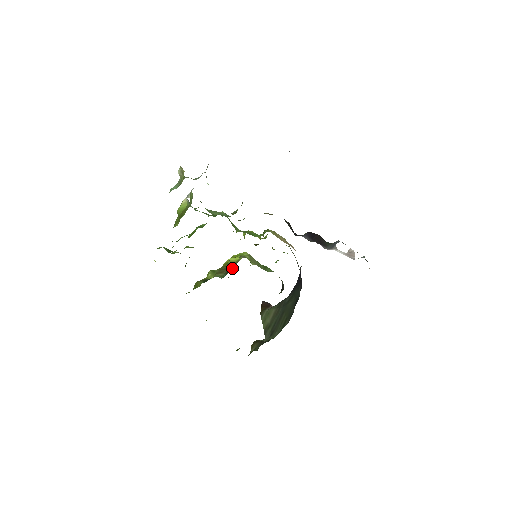
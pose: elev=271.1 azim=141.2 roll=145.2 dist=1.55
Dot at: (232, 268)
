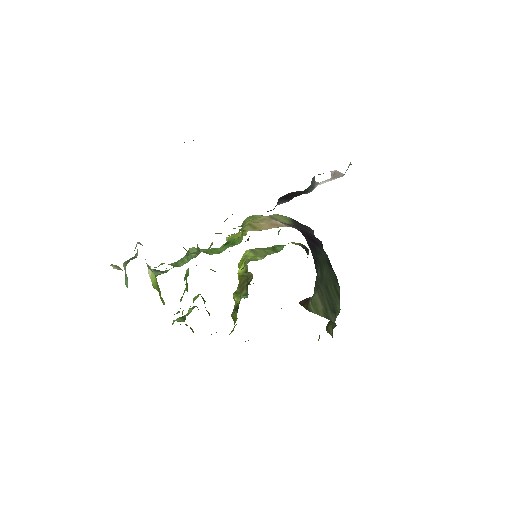
Dot at: (248, 277)
